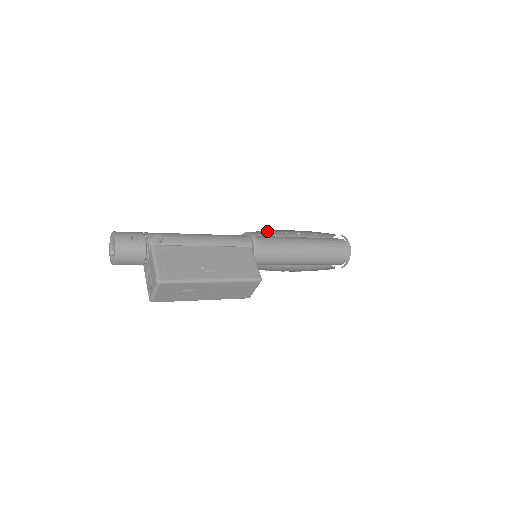
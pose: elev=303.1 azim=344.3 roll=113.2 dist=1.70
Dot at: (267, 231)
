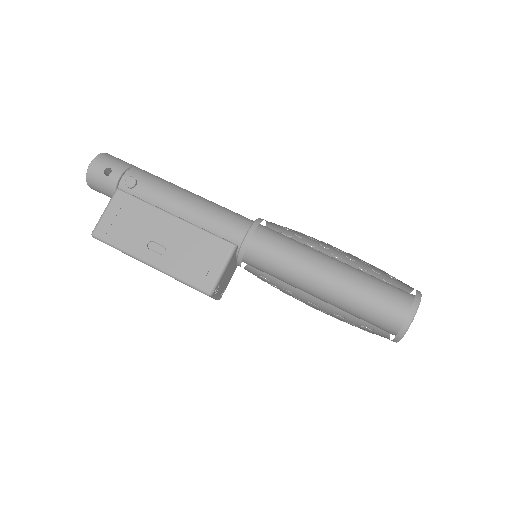
Dot at: occluded
